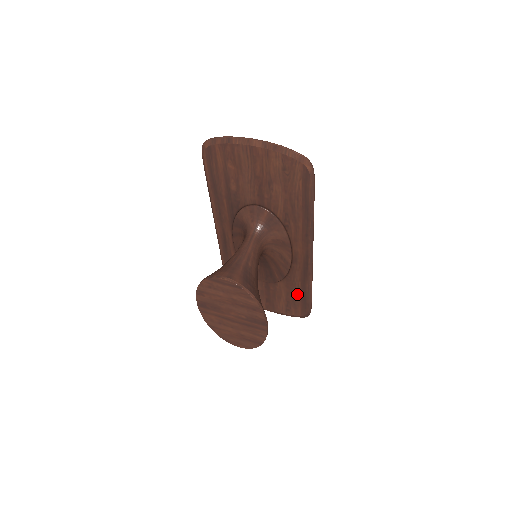
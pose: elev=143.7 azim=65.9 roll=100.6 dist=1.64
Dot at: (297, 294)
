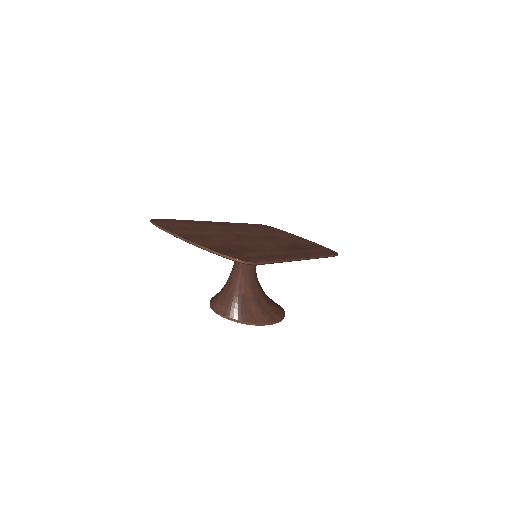
Dot at: occluded
